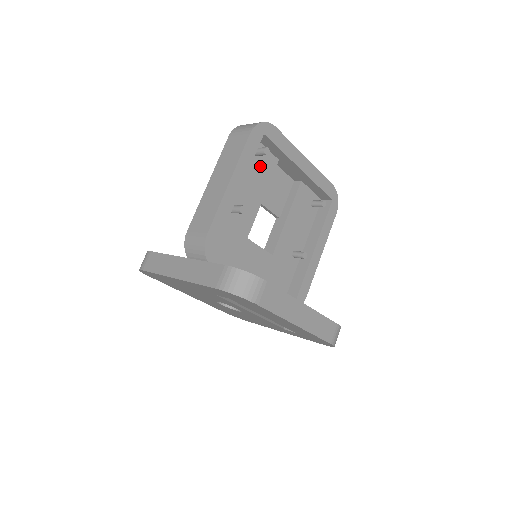
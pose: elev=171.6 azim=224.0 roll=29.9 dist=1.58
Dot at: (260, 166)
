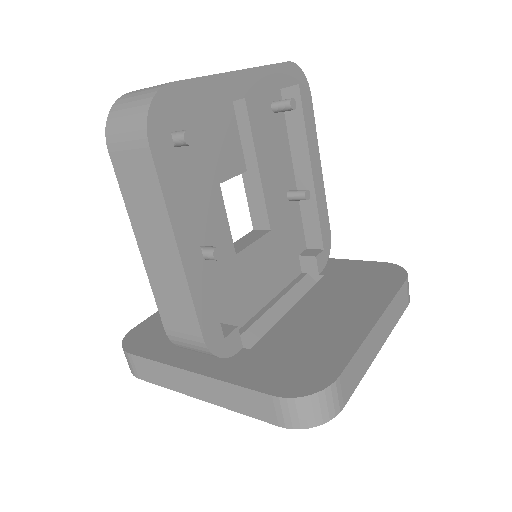
Dot at: (187, 151)
